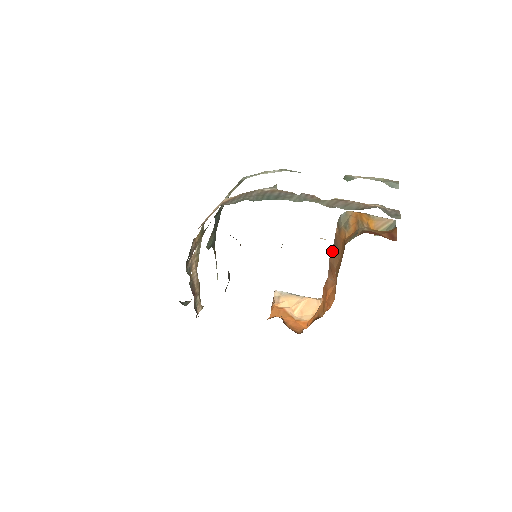
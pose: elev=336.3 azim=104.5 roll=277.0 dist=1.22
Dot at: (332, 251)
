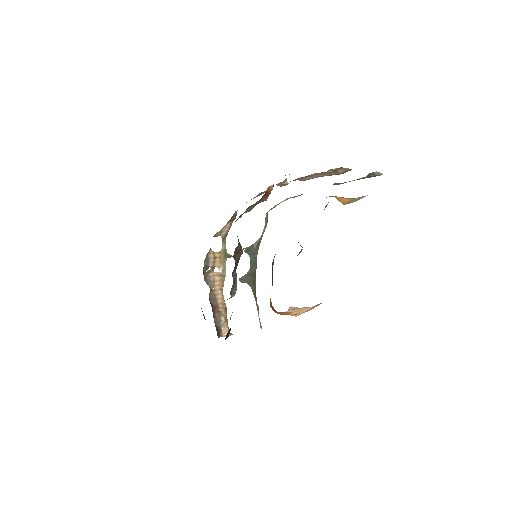
Dot at: occluded
